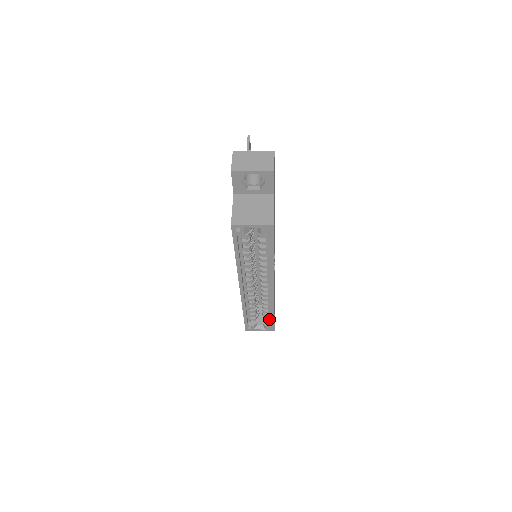
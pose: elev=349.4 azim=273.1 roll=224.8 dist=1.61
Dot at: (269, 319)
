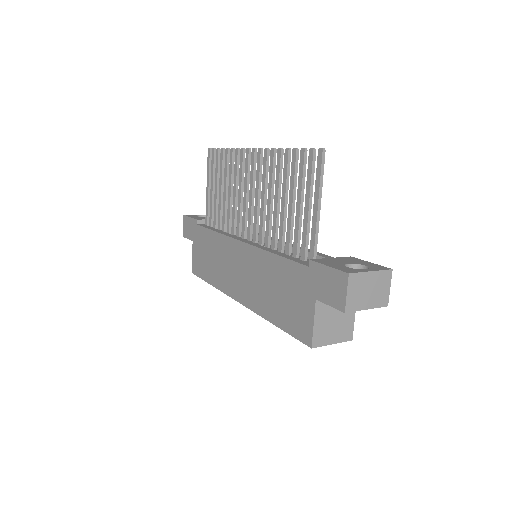
Dot at: occluded
